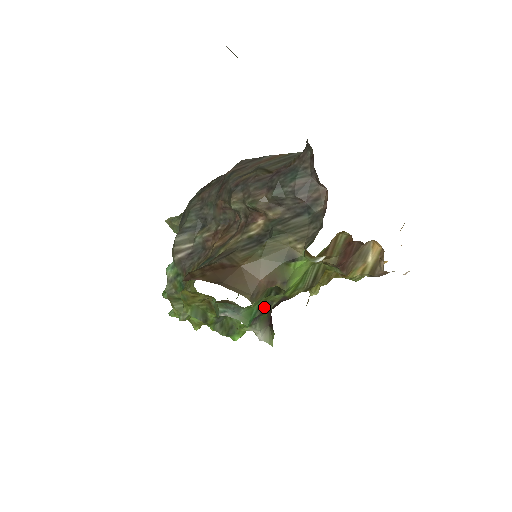
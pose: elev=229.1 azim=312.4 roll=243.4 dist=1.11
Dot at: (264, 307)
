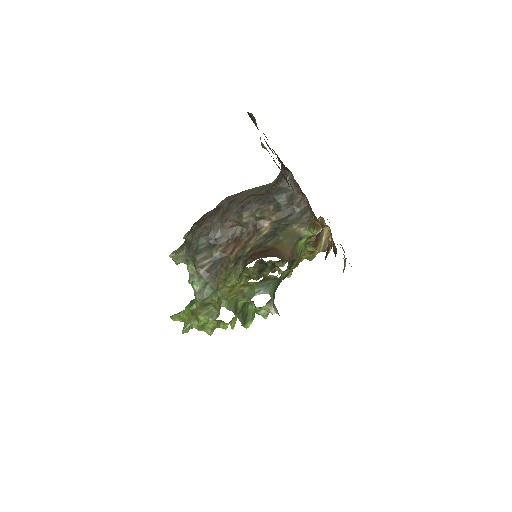
Dot at: (278, 284)
